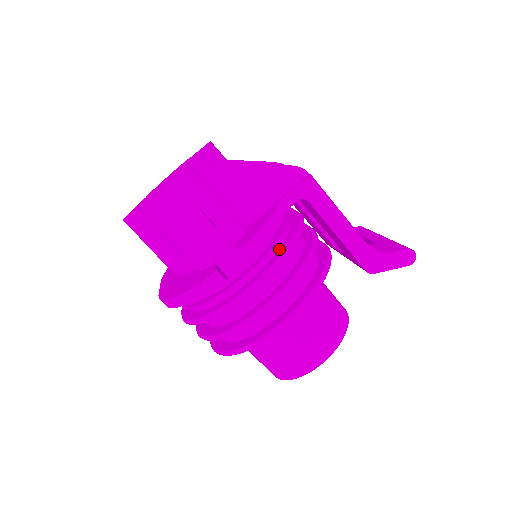
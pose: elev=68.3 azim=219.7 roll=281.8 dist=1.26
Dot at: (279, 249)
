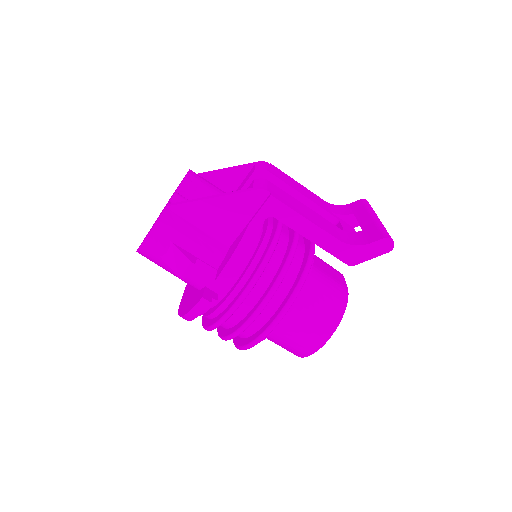
Dot at: (257, 265)
